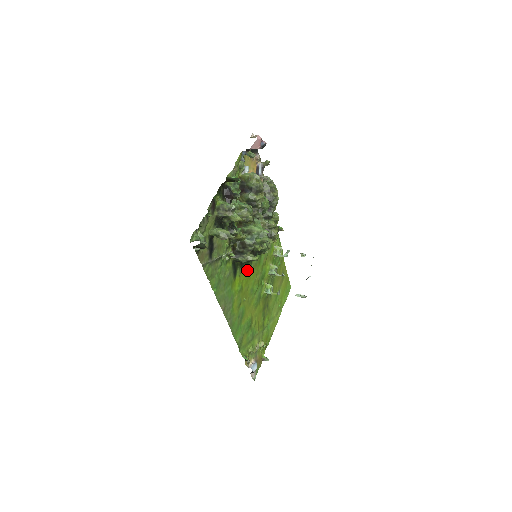
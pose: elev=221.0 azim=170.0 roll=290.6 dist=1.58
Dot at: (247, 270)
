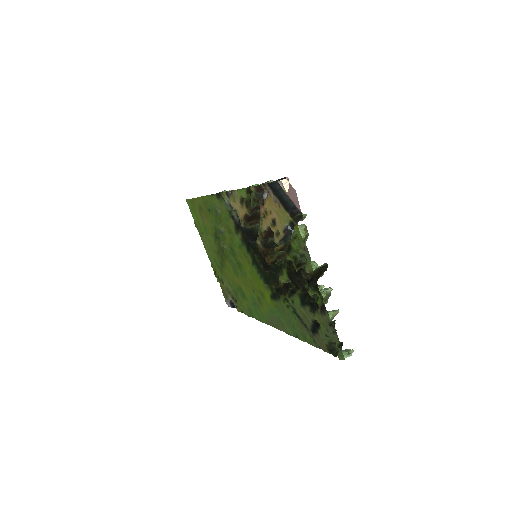
Dot at: (256, 274)
